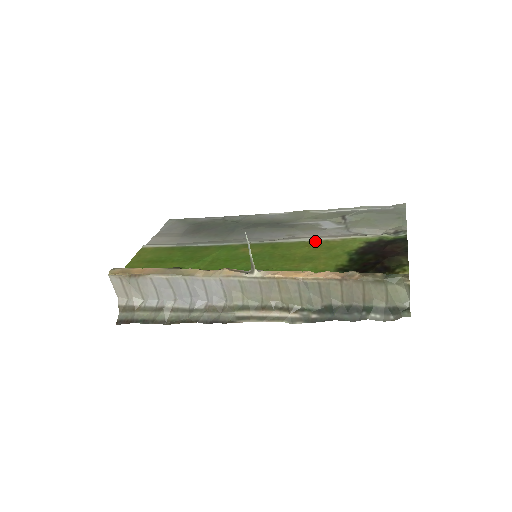
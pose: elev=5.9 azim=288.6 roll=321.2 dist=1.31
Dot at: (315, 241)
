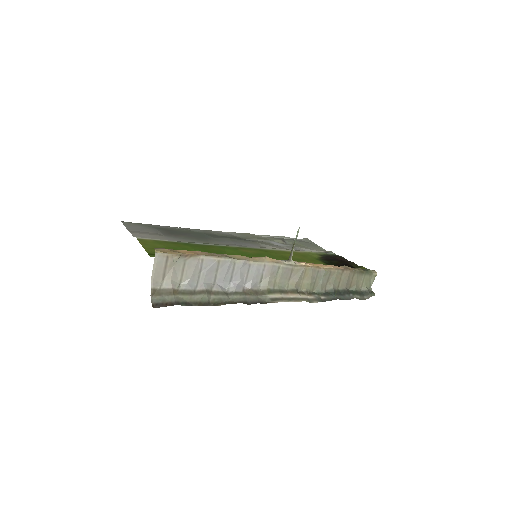
Dot at: (287, 251)
